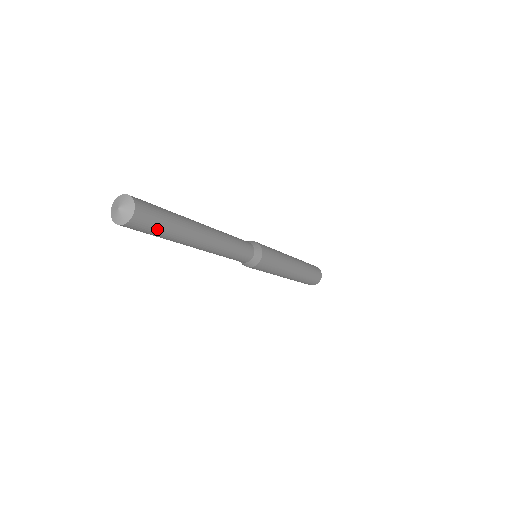
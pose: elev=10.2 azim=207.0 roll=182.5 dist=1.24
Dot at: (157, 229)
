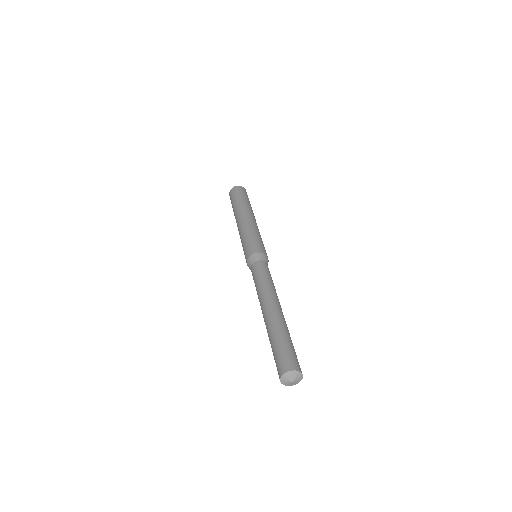
Dot at: occluded
